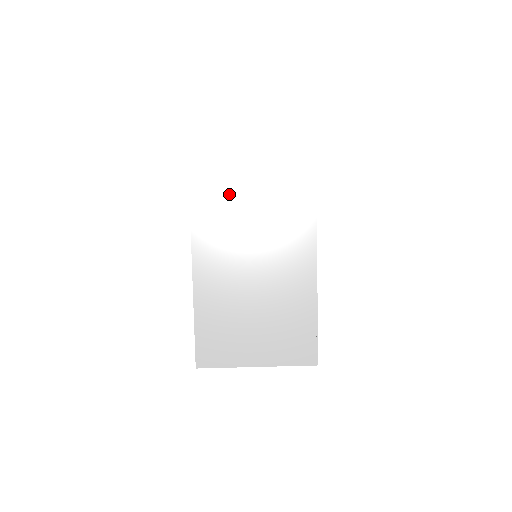
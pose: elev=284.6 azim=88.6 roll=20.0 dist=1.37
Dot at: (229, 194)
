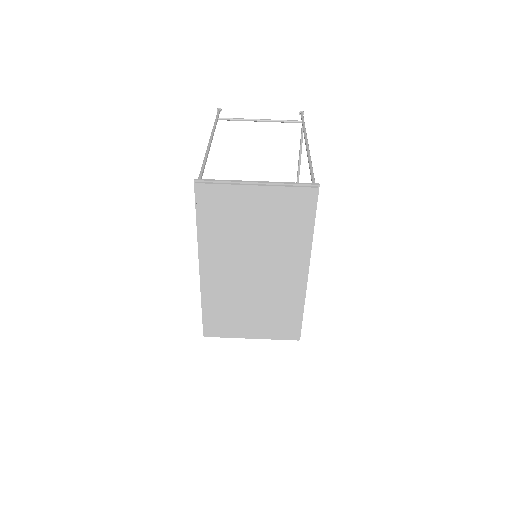
Dot at: (233, 223)
